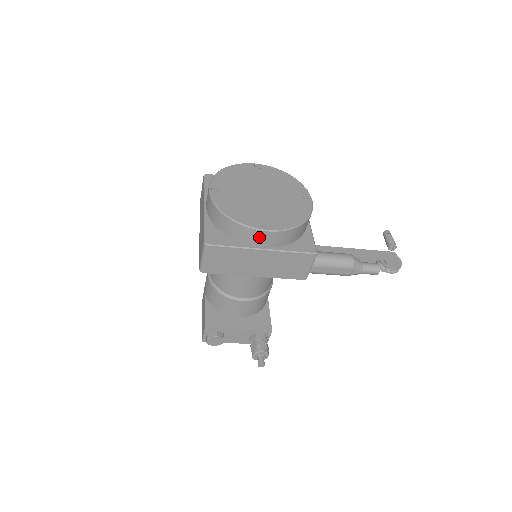
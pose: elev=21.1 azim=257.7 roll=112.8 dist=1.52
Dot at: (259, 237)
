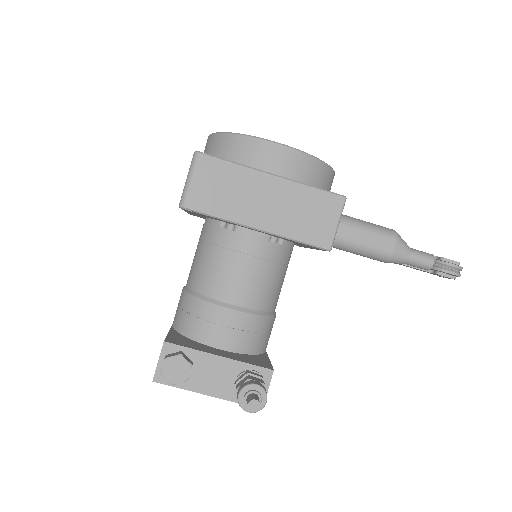
Dot at: (269, 154)
